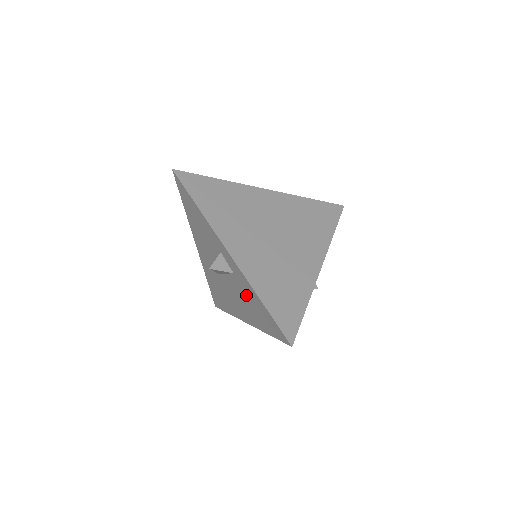
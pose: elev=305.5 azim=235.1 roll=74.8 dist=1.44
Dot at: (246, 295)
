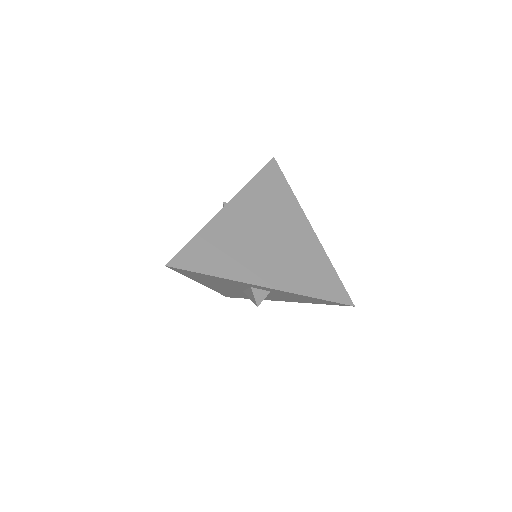
Dot at: (289, 296)
